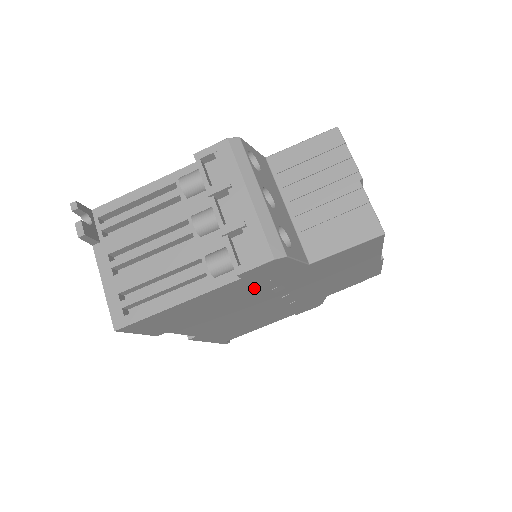
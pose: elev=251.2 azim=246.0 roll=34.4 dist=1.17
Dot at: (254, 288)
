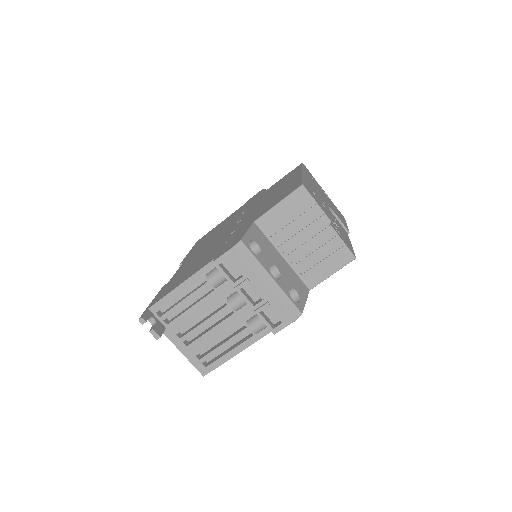
Dot at: occluded
